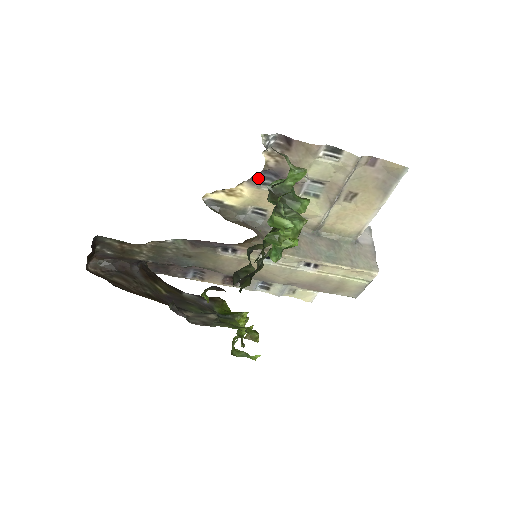
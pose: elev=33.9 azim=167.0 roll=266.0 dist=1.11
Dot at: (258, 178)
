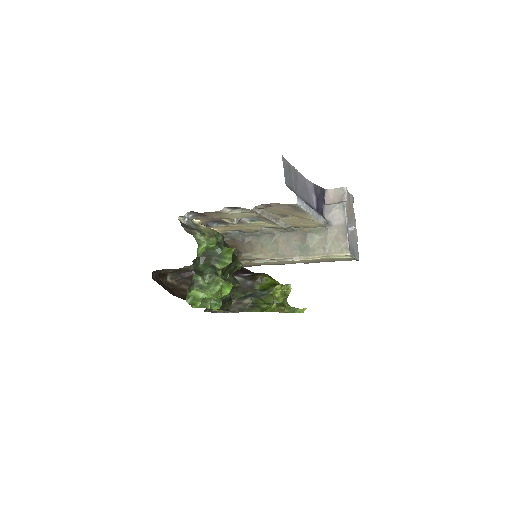
Dot at: (210, 225)
